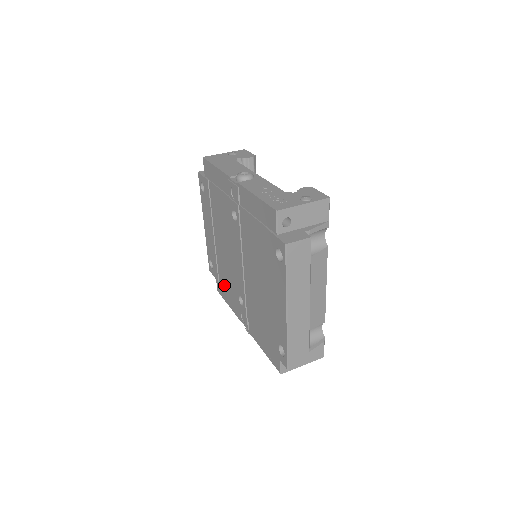
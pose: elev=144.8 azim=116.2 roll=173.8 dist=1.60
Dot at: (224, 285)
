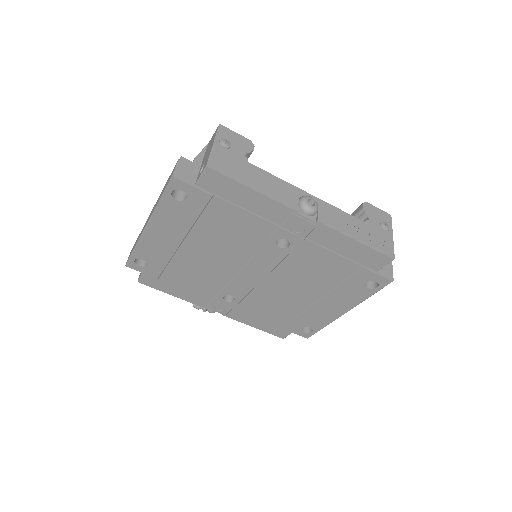
Dot at: (177, 283)
